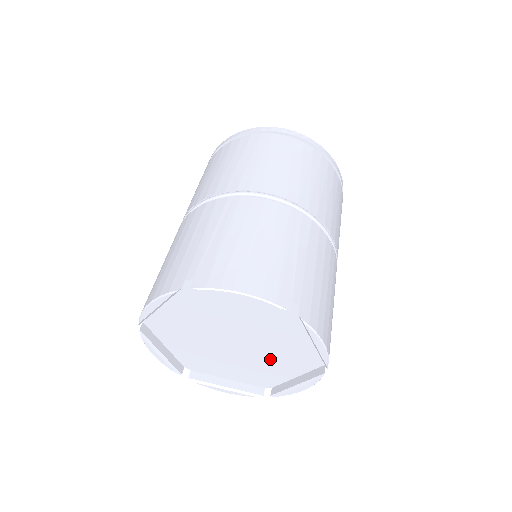
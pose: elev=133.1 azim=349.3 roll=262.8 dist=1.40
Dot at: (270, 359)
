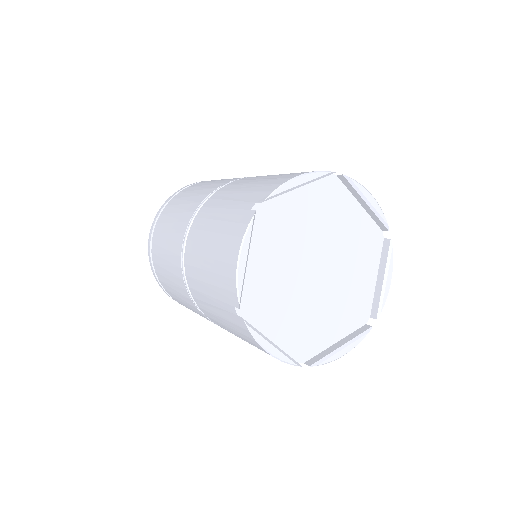
Dot at: (350, 271)
